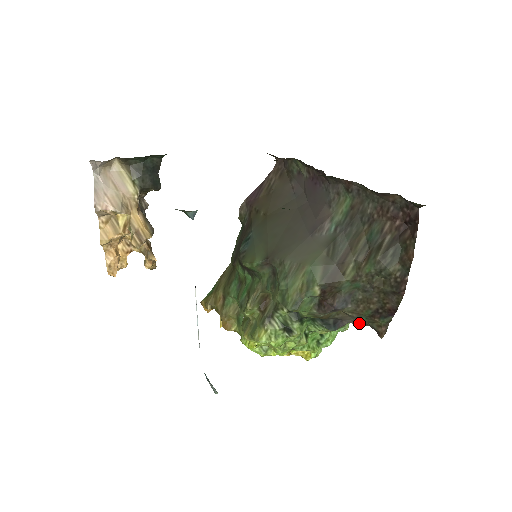
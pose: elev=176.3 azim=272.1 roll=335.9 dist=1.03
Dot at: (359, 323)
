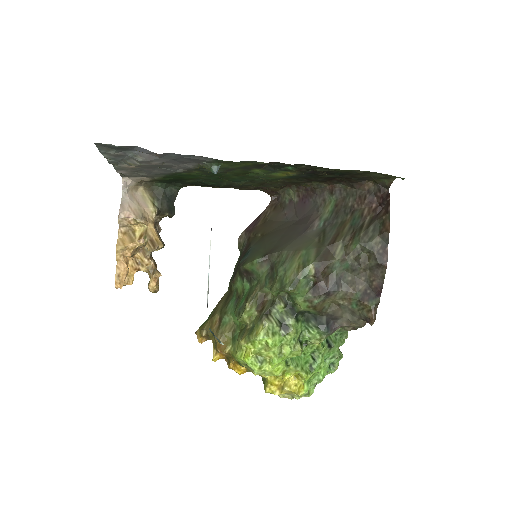
Dot at: (350, 319)
